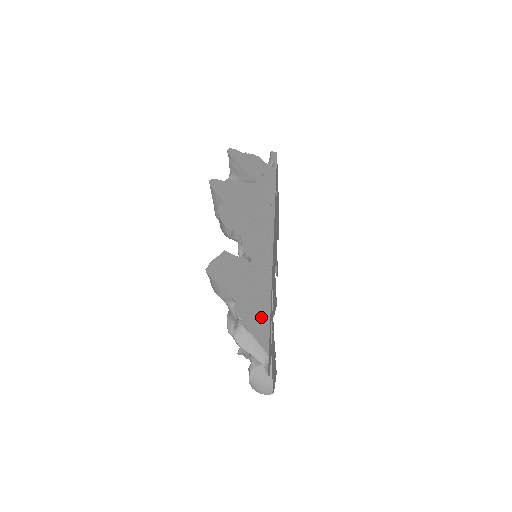
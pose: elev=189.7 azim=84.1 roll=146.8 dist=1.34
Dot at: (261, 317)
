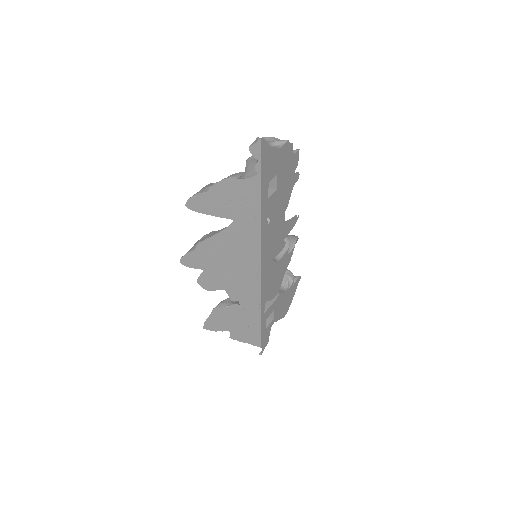
Dot at: (253, 332)
